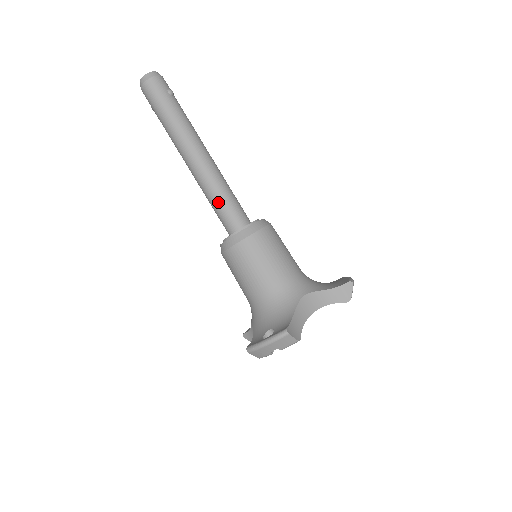
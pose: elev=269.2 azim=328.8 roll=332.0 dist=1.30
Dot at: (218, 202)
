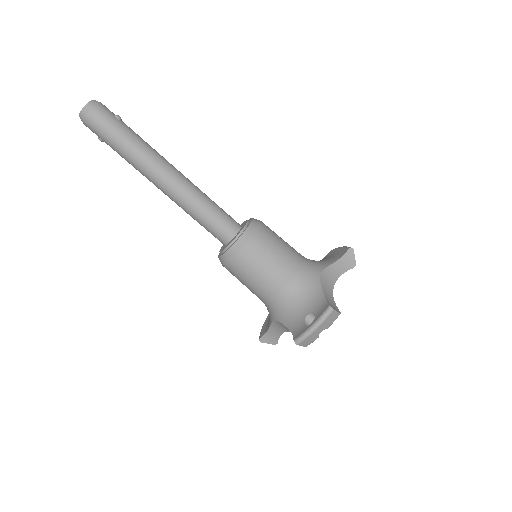
Dot at: (206, 214)
